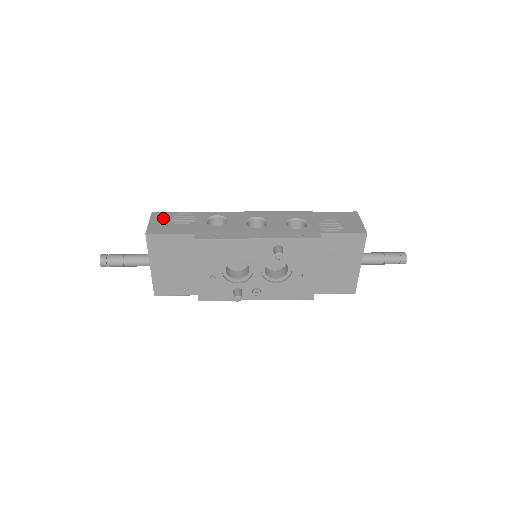
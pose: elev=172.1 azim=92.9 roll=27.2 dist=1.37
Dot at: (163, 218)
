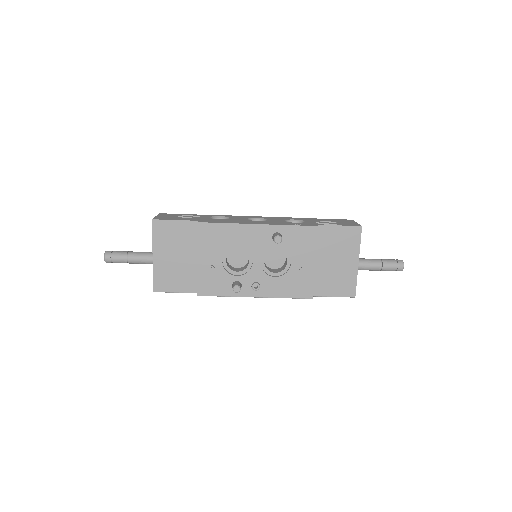
Dot at: (170, 215)
